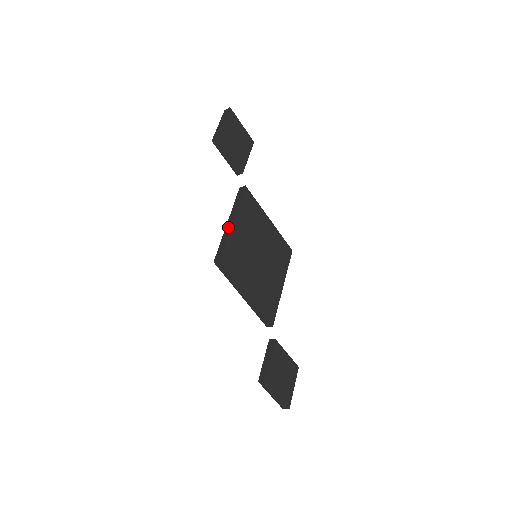
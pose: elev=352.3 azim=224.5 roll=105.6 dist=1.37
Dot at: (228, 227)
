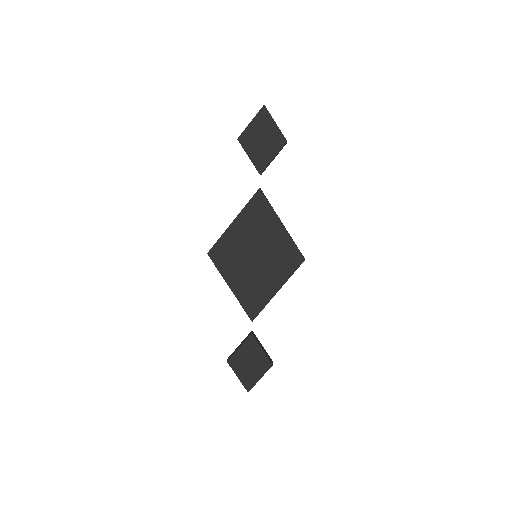
Dot at: (229, 225)
